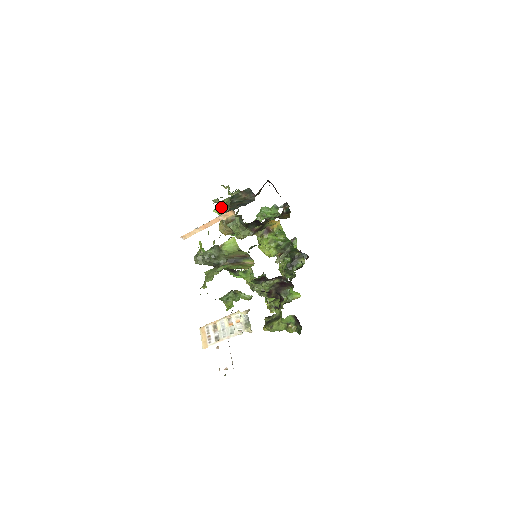
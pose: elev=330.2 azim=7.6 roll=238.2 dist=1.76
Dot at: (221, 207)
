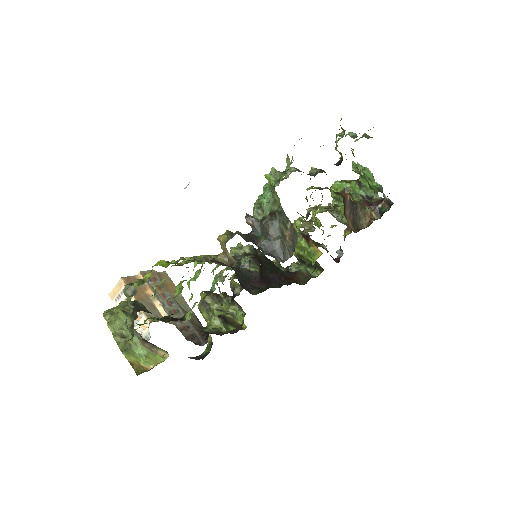
Dot at: occluded
